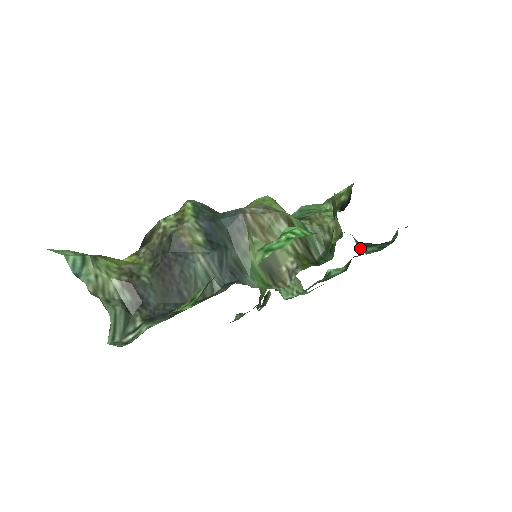
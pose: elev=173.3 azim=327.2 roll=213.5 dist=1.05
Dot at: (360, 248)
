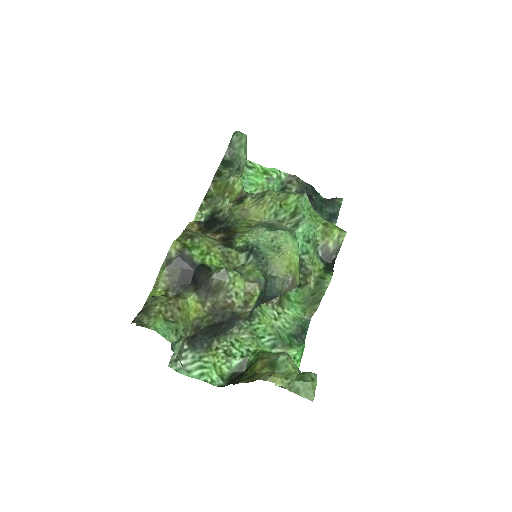
Dot at: occluded
